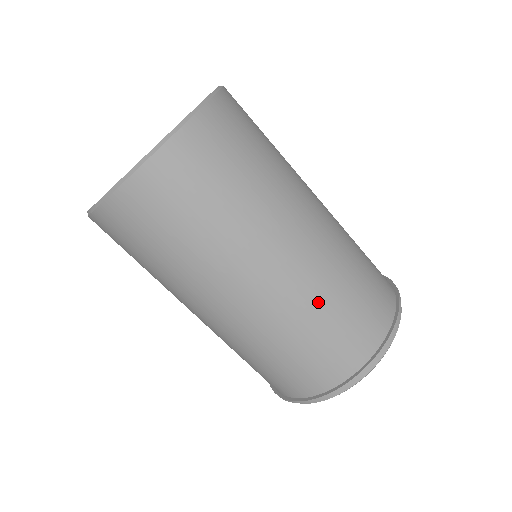
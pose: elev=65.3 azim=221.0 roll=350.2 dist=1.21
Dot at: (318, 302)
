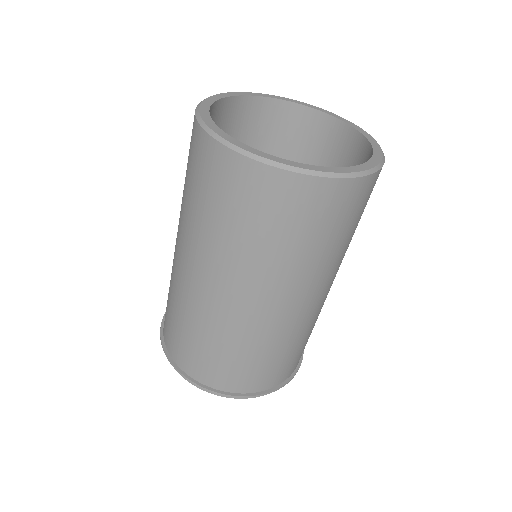
Dot at: (209, 330)
